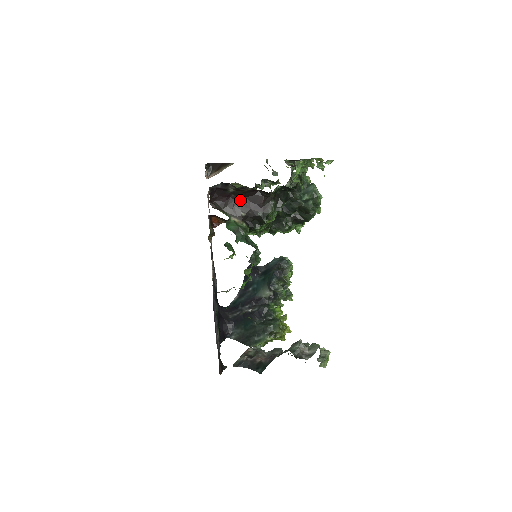
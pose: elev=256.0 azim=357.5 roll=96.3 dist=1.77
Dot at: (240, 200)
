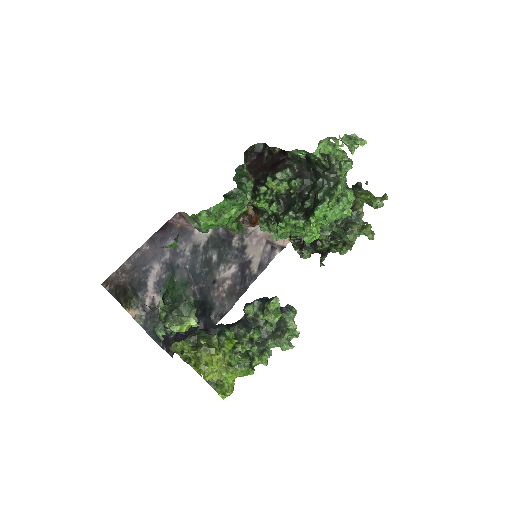
Dot at: (268, 166)
